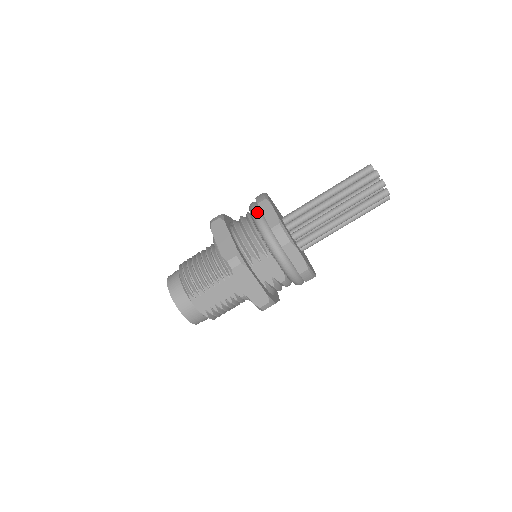
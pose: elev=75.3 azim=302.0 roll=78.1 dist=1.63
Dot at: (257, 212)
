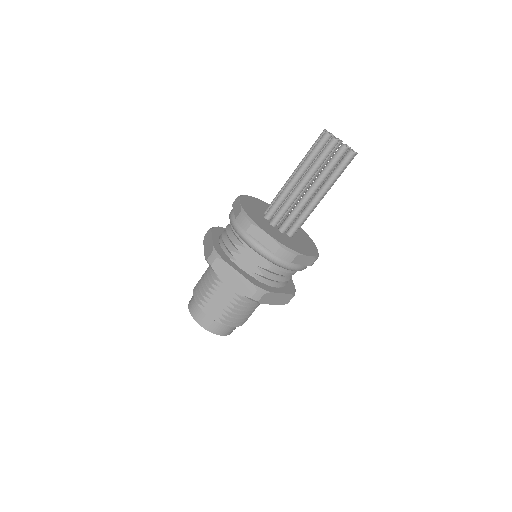
Dot at: (231, 211)
